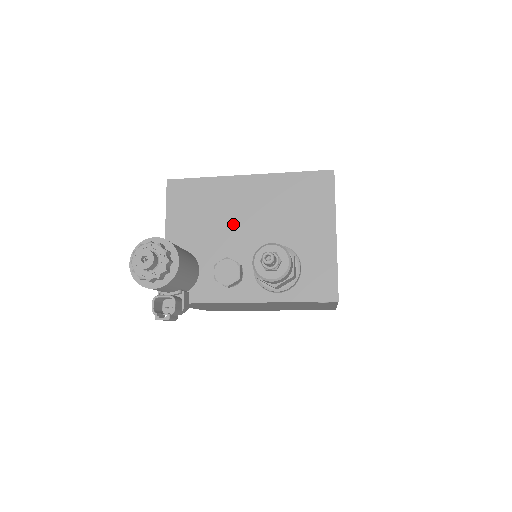
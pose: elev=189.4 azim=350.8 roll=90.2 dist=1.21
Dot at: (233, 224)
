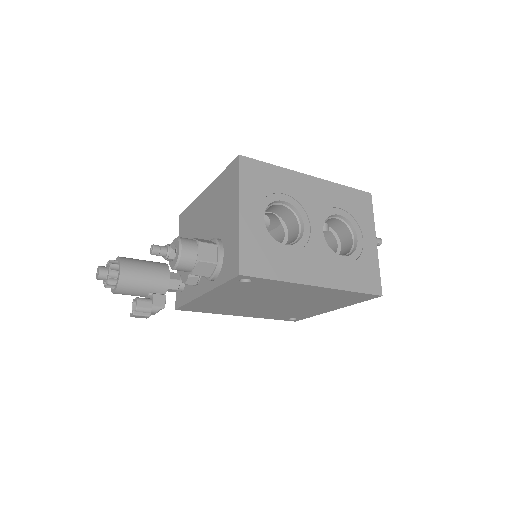
Dot at: (199, 233)
